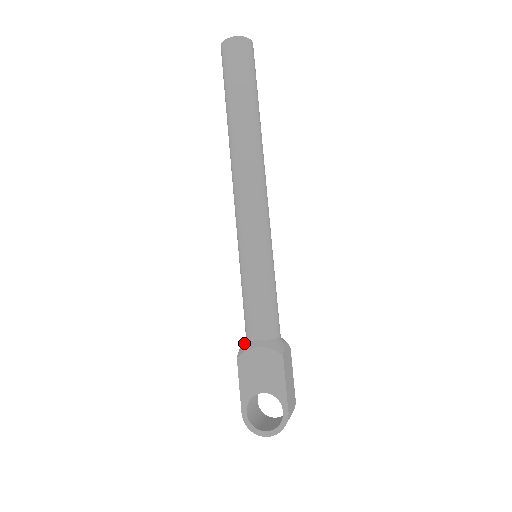
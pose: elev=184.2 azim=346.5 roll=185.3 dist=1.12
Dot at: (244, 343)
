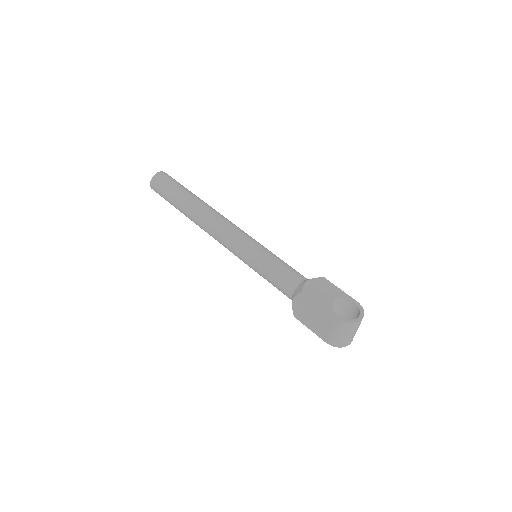
Dot at: (295, 291)
